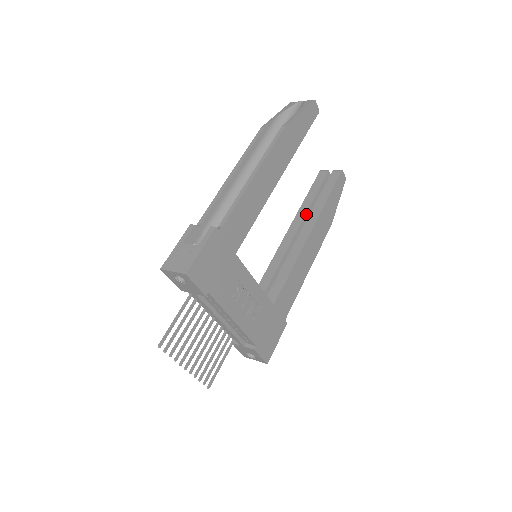
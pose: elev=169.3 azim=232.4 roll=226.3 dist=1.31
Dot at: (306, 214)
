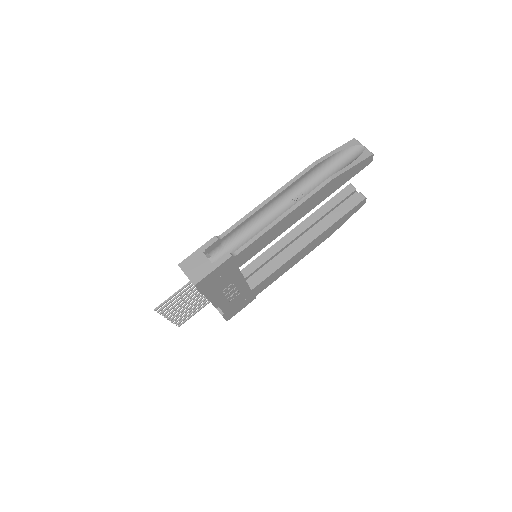
Dot at: (316, 222)
